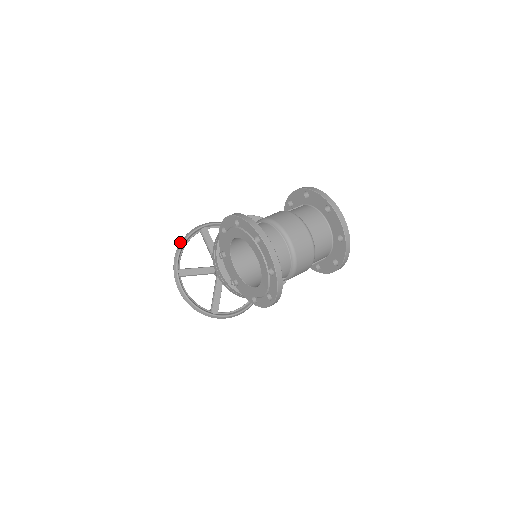
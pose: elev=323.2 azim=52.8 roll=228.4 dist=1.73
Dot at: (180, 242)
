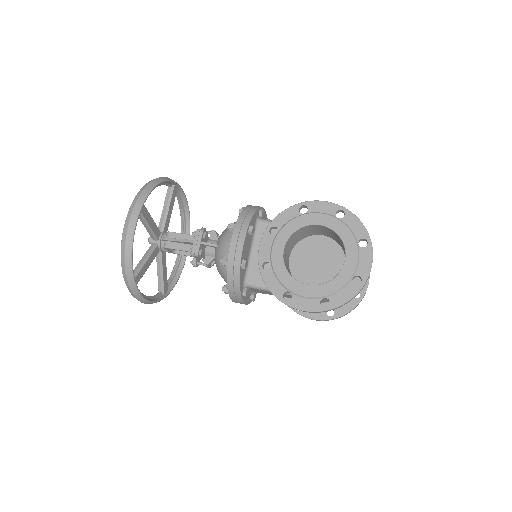
Dot at: (157, 178)
